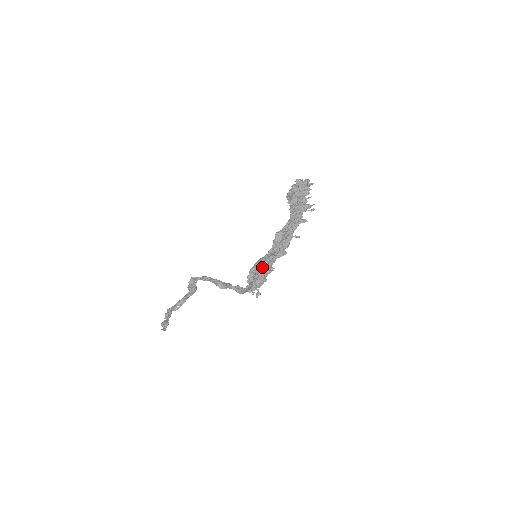
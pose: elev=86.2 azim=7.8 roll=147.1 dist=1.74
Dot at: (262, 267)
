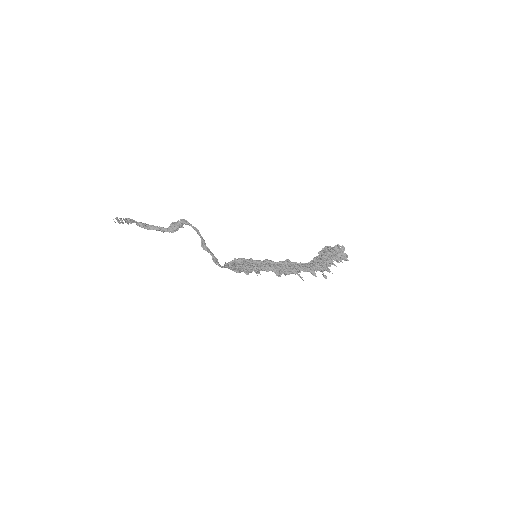
Dot at: (254, 265)
